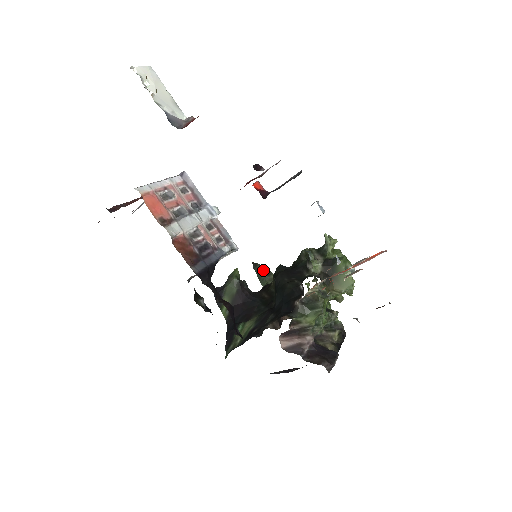
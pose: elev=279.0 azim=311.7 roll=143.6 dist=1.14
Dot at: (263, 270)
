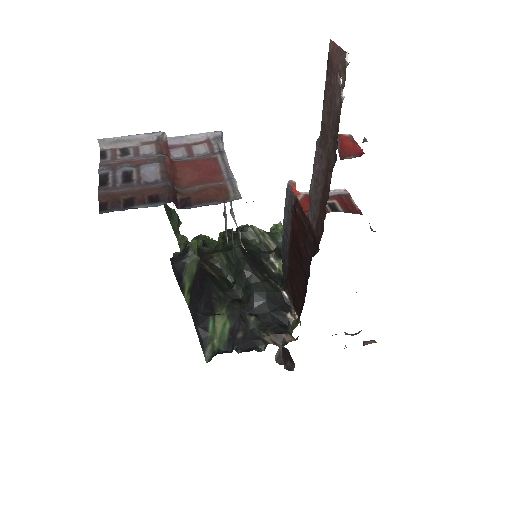
Dot at: (175, 217)
